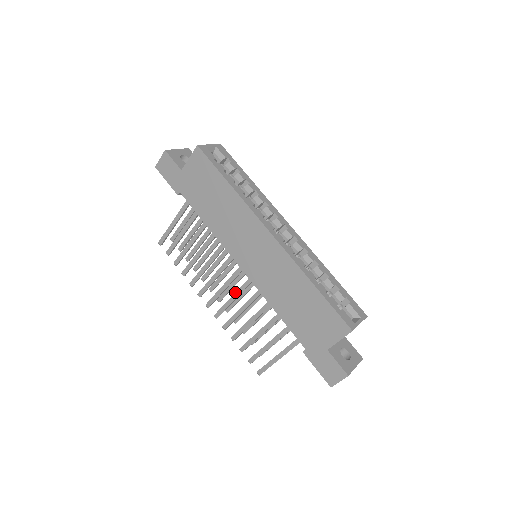
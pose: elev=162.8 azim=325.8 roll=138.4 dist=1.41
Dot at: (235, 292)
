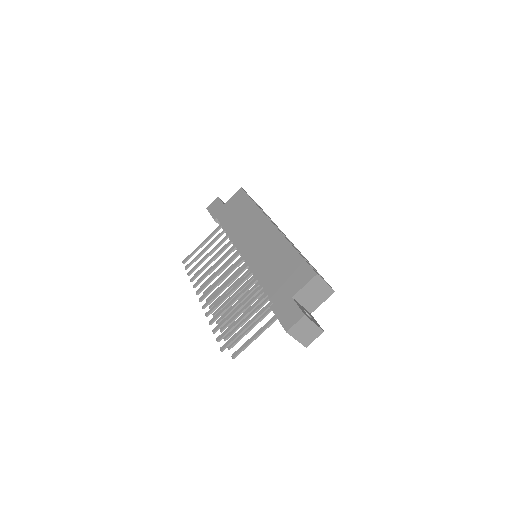
Dot at: (229, 280)
